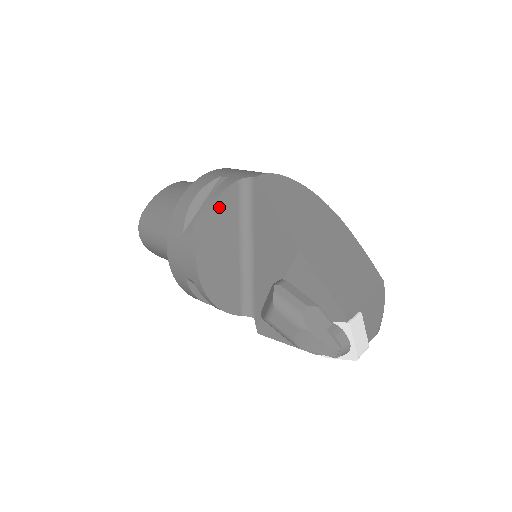
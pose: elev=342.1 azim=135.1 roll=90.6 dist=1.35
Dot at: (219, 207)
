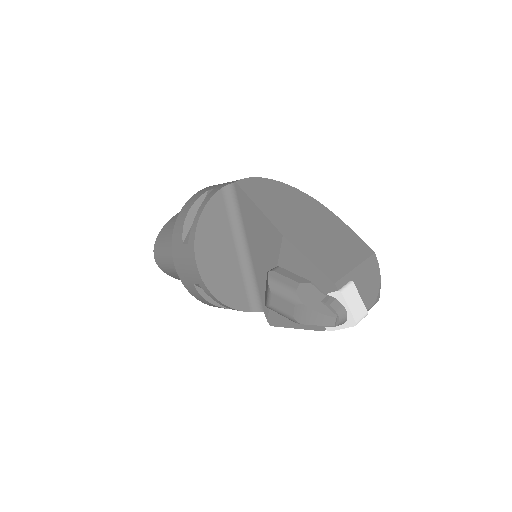
Dot at: (208, 214)
